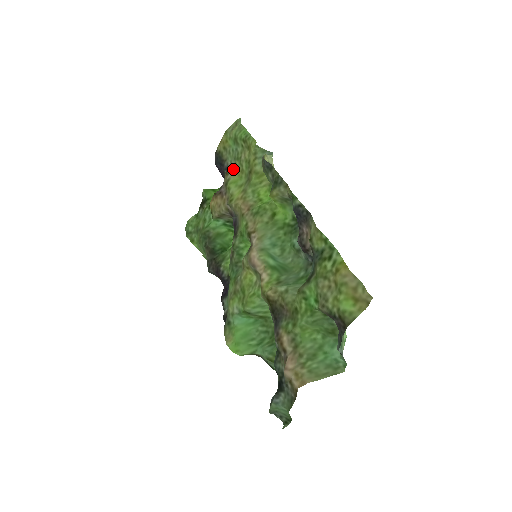
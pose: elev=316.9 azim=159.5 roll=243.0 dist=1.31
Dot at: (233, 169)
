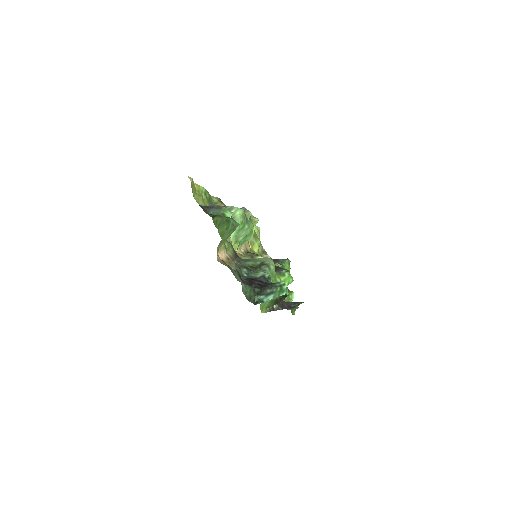
Dot at: (261, 246)
